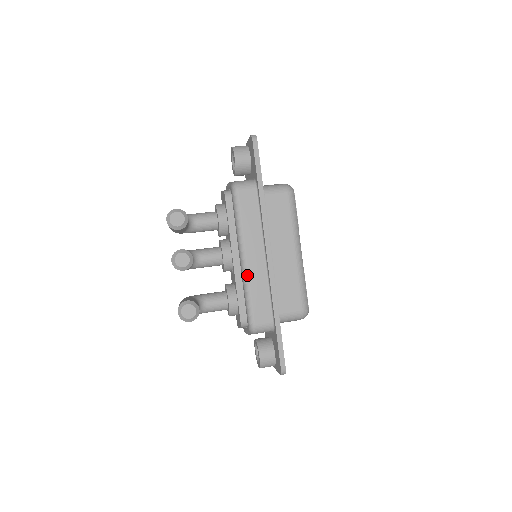
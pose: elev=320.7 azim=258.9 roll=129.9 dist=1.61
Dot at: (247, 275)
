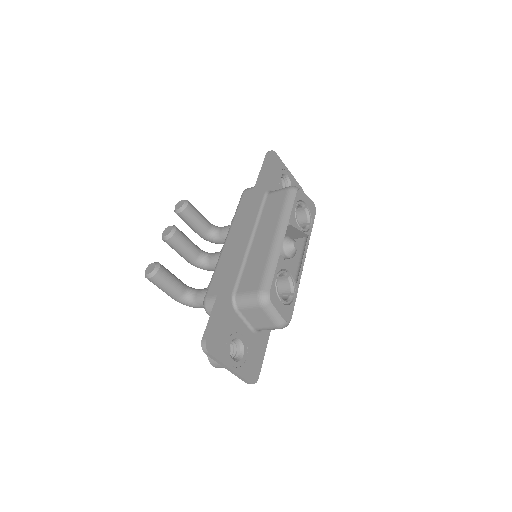
Dot at: (221, 254)
